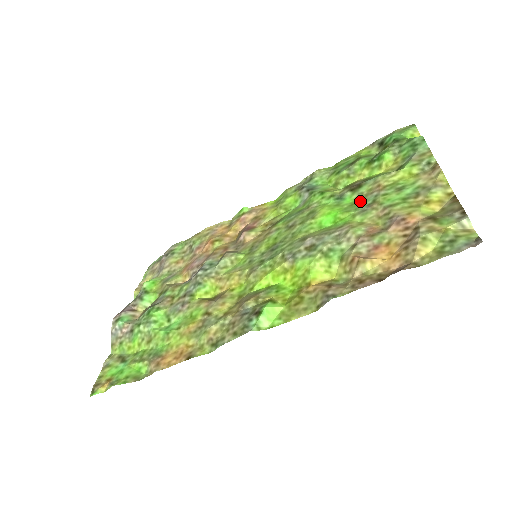
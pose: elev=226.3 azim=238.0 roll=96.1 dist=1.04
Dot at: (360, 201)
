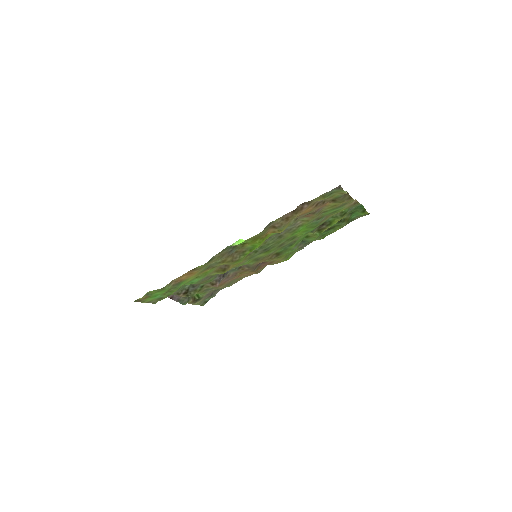
Dot at: (317, 224)
